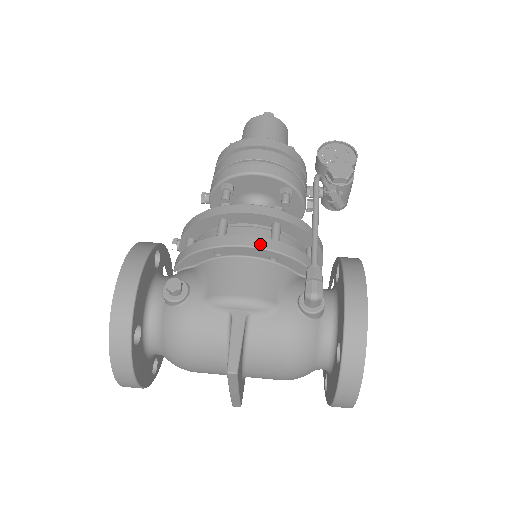
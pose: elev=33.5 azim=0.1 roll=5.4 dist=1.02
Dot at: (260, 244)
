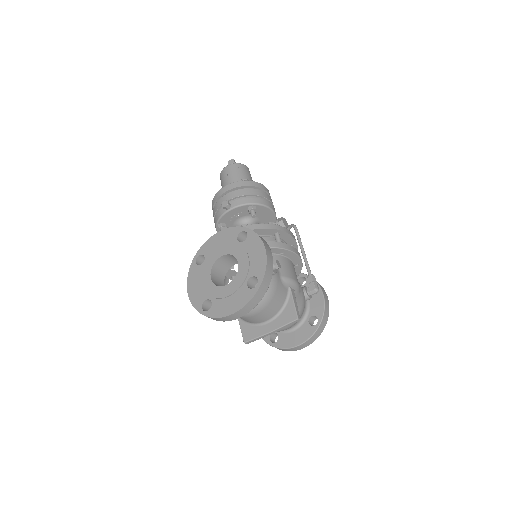
Dot at: (300, 256)
